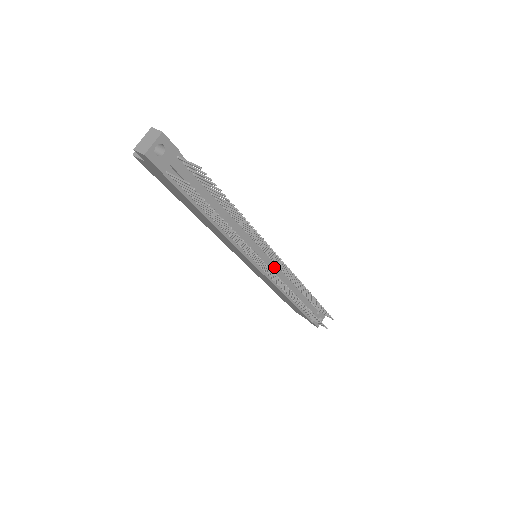
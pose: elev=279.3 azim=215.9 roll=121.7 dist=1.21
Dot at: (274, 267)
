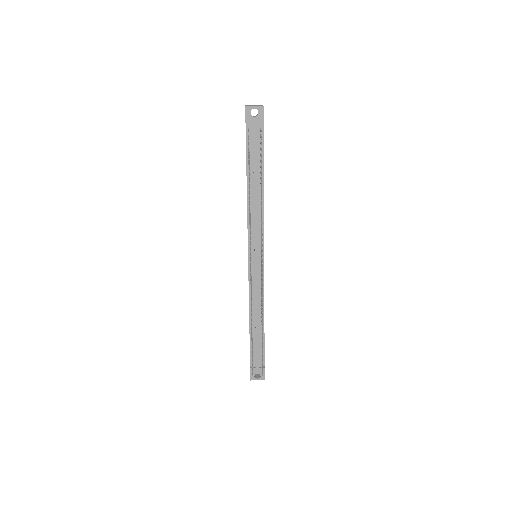
Dot at: (259, 275)
